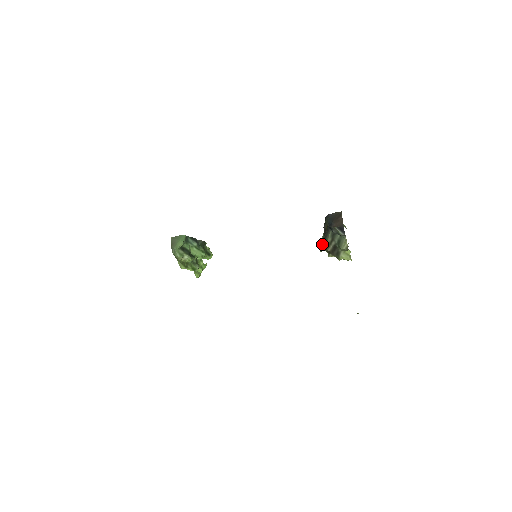
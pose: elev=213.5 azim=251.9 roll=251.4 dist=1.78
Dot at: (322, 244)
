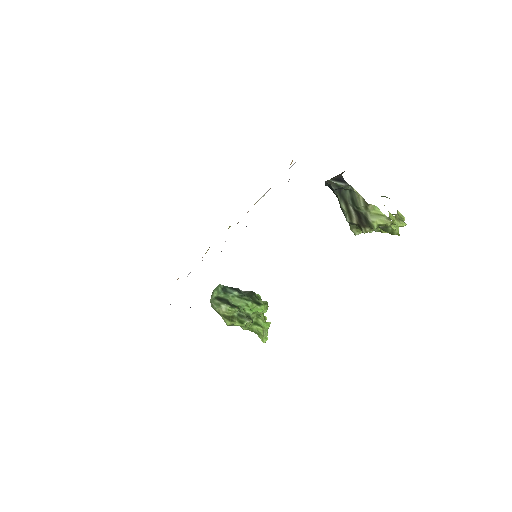
Dot at: occluded
